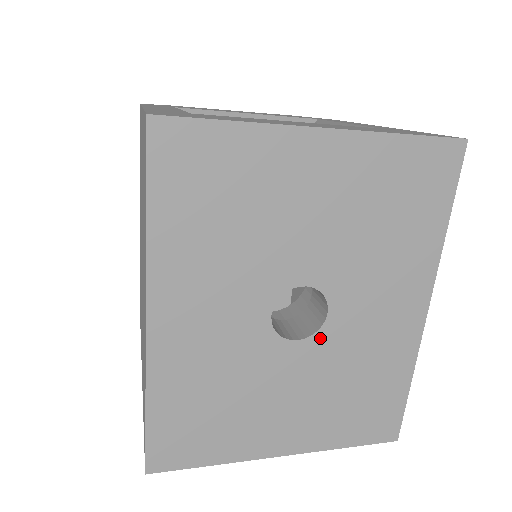
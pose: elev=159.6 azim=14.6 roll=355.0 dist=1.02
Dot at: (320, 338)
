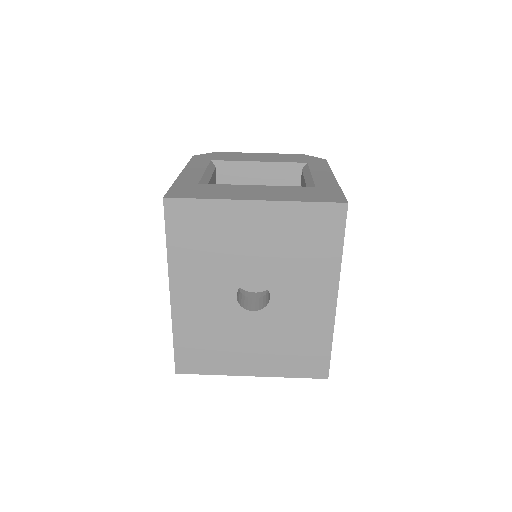
Dot at: (267, 311)
